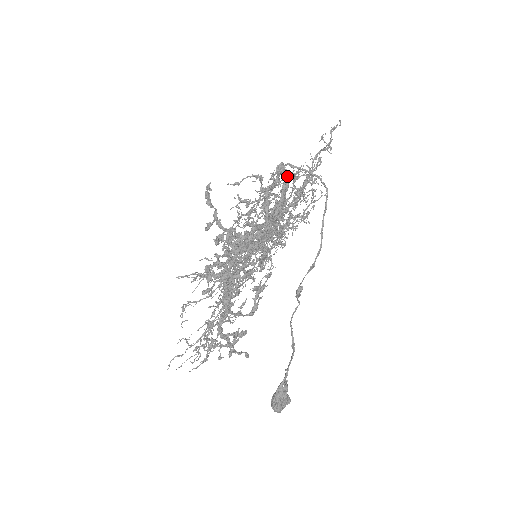
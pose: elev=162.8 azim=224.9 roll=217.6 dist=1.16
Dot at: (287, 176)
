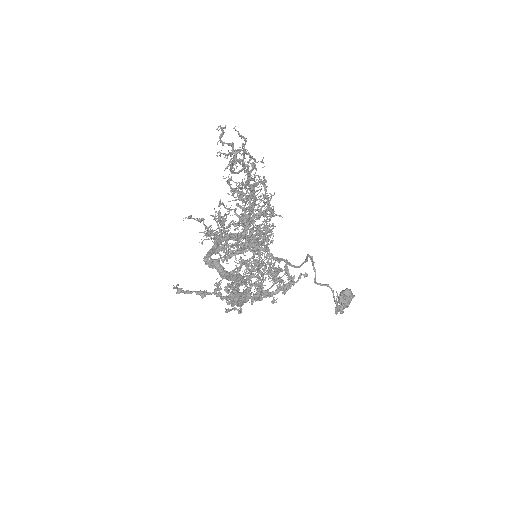
Dot at: (219, 274)
